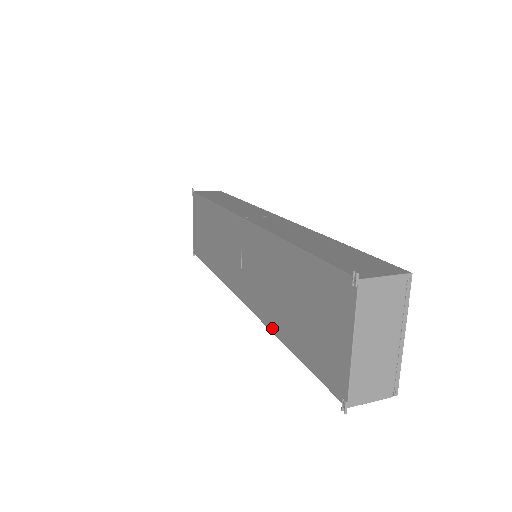
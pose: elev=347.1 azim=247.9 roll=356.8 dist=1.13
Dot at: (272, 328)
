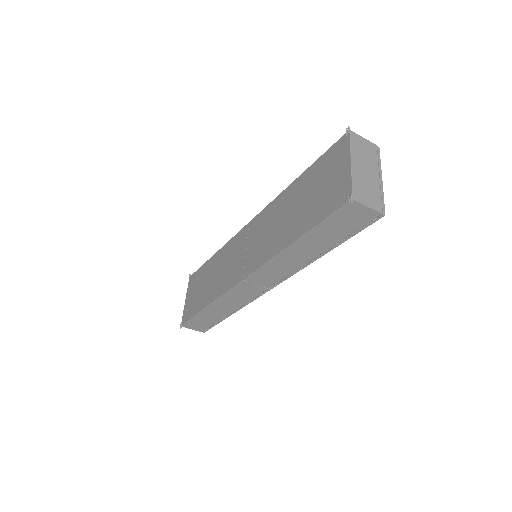
Dot at: (279, 250)
